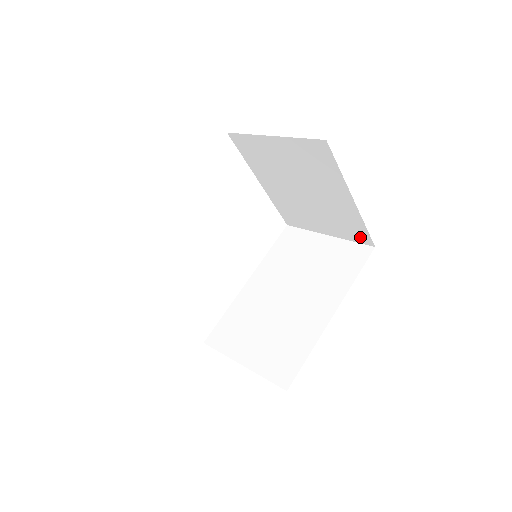
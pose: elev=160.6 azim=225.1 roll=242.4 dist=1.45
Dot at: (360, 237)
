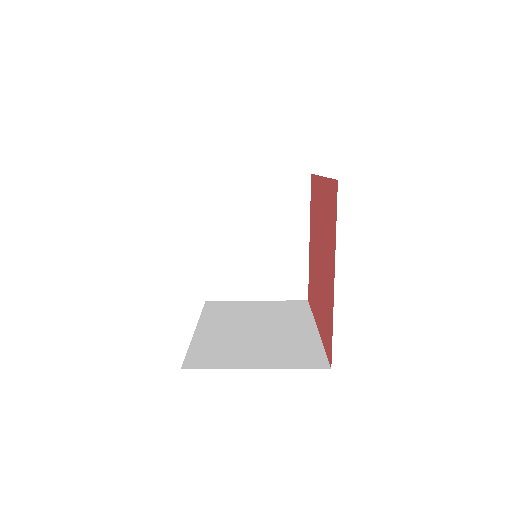
Dot at: (296, 291)
